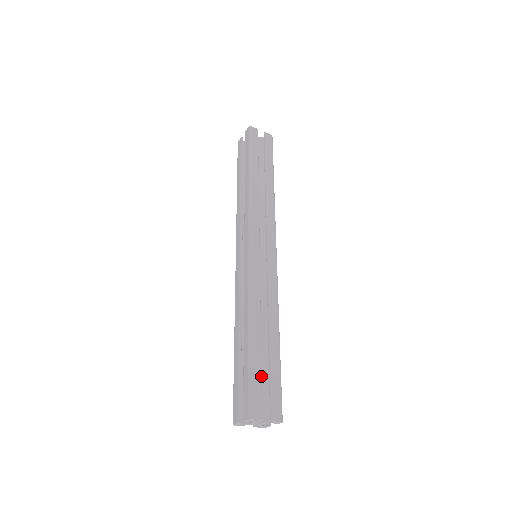
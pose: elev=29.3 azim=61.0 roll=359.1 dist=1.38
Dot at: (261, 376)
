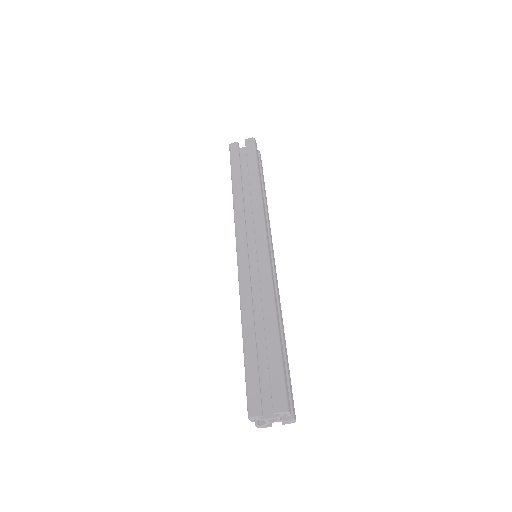
Dot at: (257, 371)
